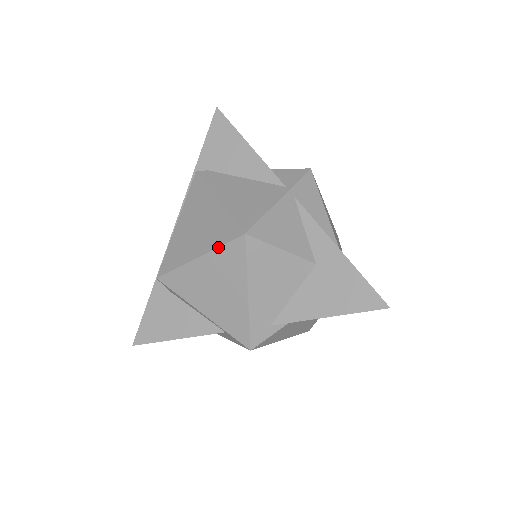
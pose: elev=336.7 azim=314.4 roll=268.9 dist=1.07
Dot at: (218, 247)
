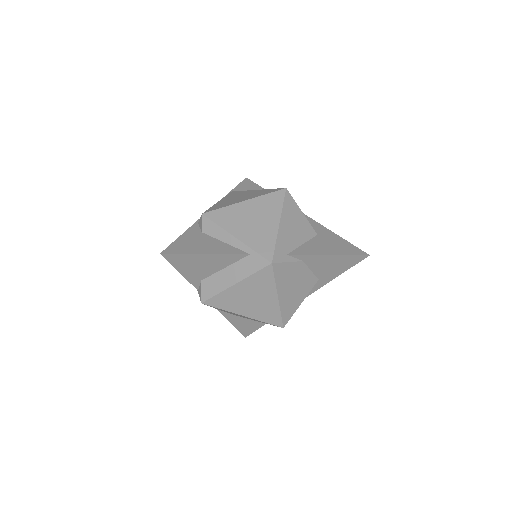
Dot at: (264, 195)
